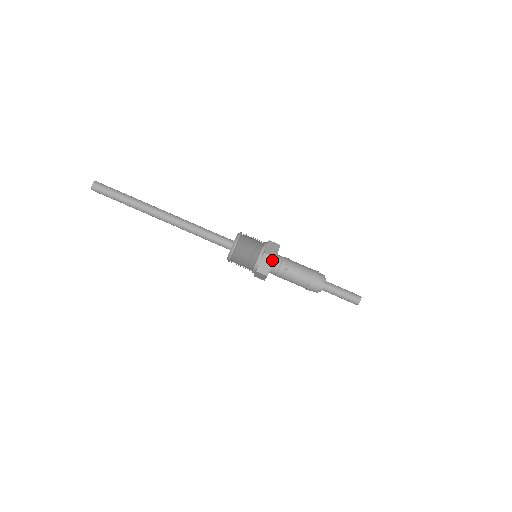
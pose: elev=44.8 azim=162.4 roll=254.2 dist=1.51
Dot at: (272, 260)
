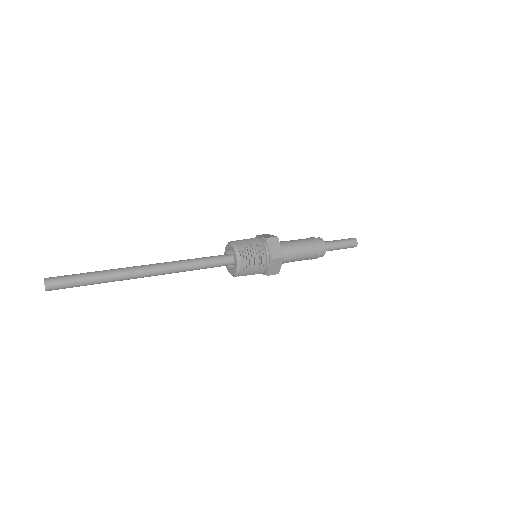
Dot at: (281, 261)
